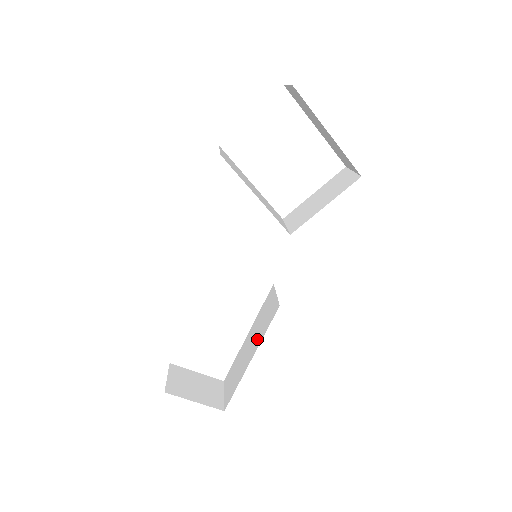
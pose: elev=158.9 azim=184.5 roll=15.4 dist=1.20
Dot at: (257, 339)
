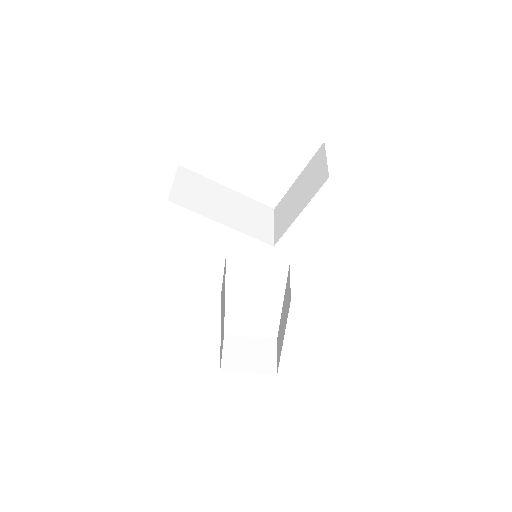
Dot at: (284, 321)
